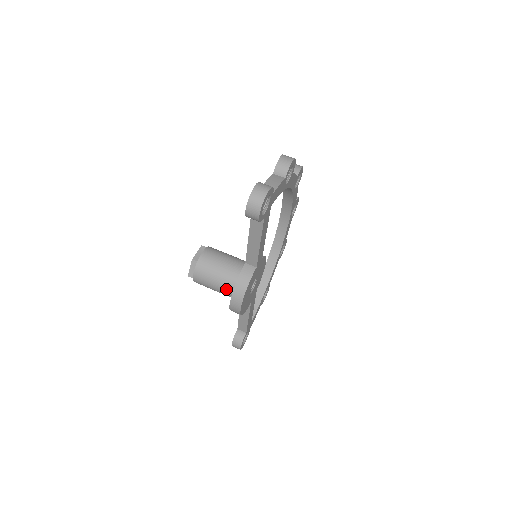
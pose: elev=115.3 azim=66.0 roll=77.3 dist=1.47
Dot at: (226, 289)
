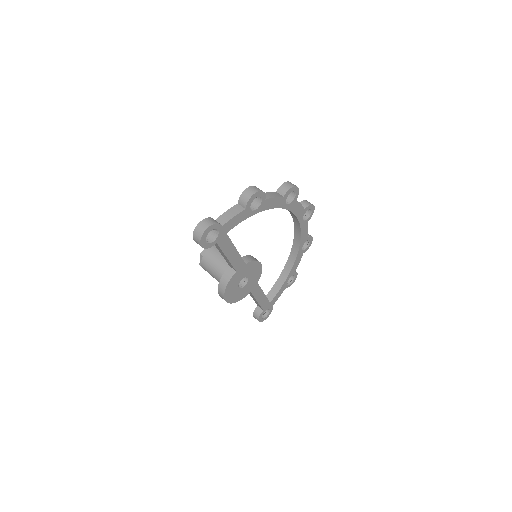
Dot at: occluded
